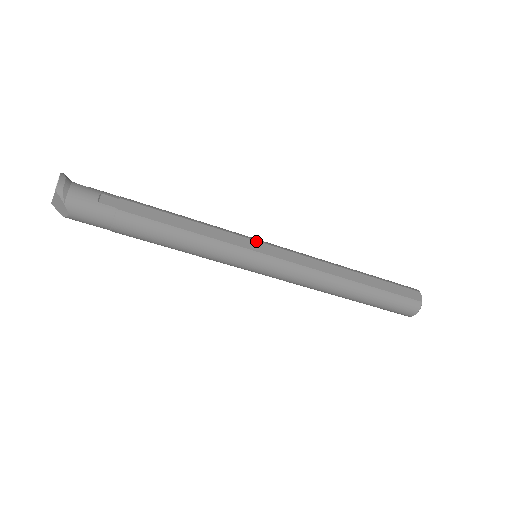
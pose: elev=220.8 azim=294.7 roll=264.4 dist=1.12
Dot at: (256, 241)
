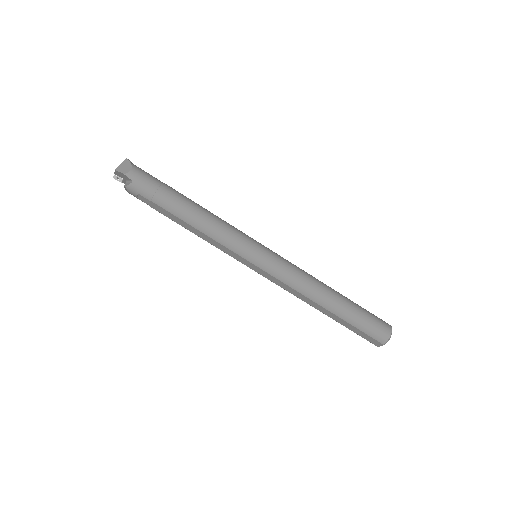
Dot at: occluded
